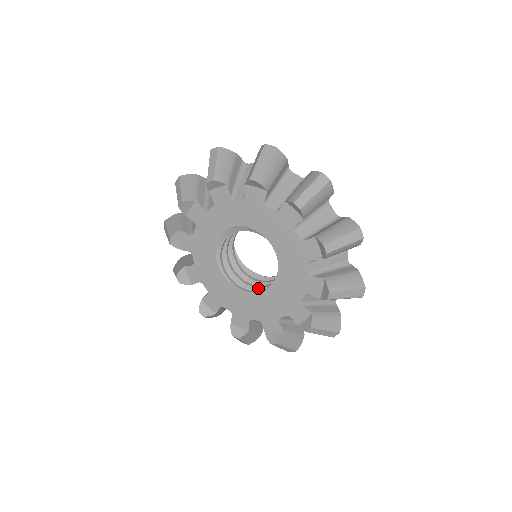
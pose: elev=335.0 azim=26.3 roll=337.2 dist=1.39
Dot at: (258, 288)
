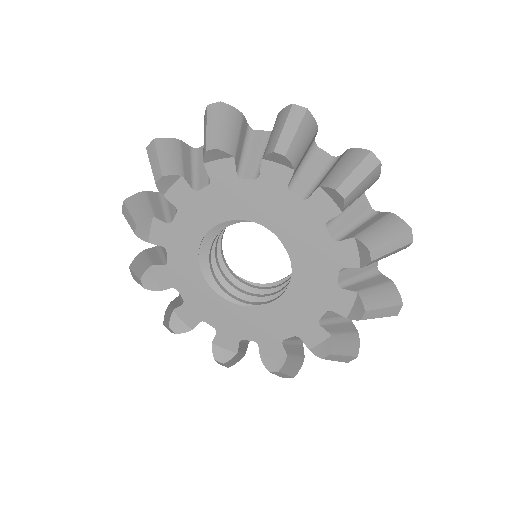
Dot at: occluded
